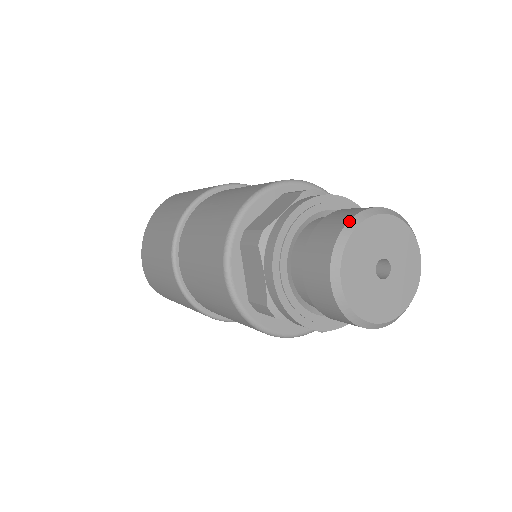
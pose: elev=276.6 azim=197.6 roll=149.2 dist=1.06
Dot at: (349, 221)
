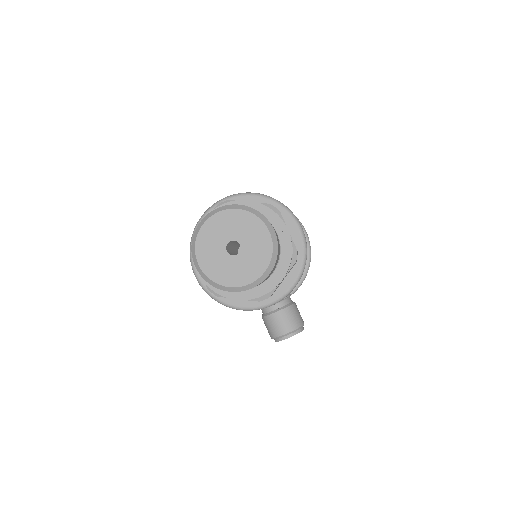
Dot at: (239, 205)
